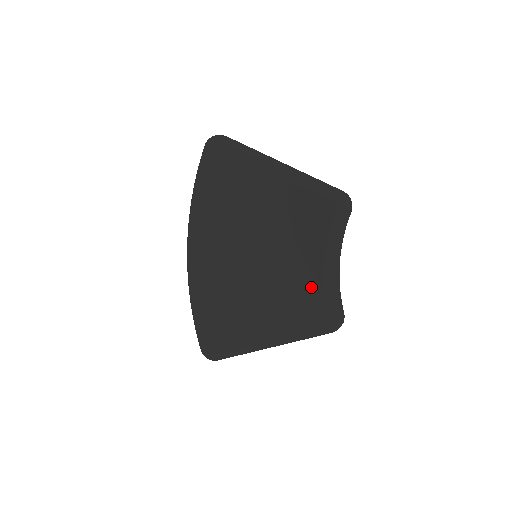
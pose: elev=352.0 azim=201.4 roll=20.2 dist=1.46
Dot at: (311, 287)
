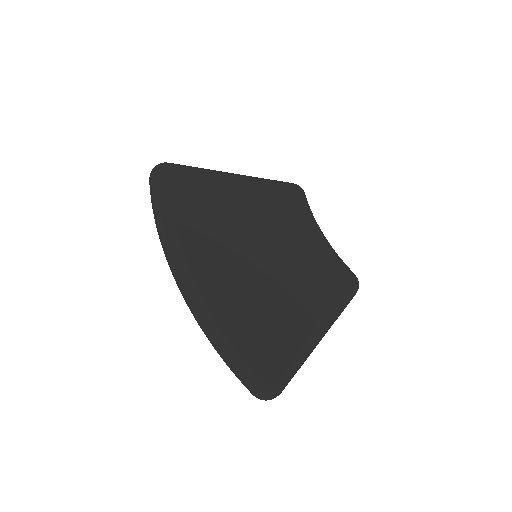
Dot at: (322, 256)
